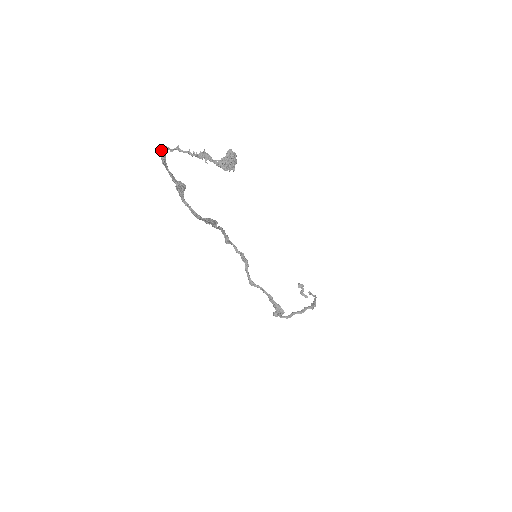
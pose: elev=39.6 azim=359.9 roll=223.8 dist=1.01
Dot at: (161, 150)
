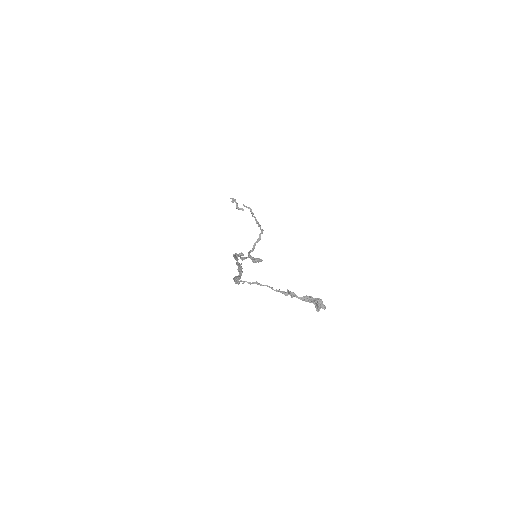
Dot at: (236, 281)
